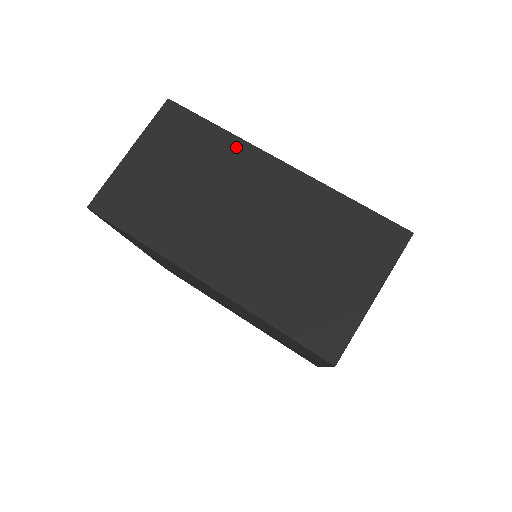
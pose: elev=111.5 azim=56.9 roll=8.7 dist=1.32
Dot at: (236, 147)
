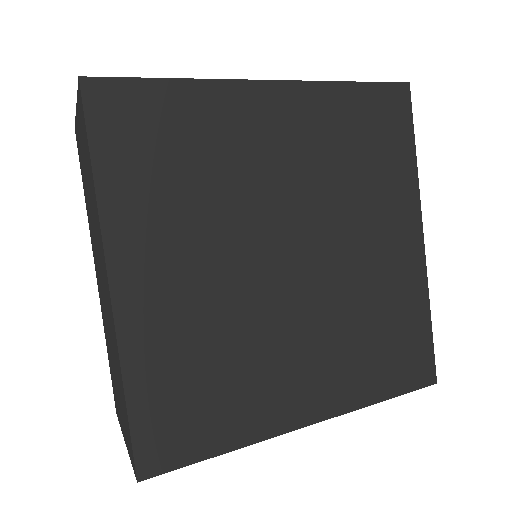
Dot at: occluded
